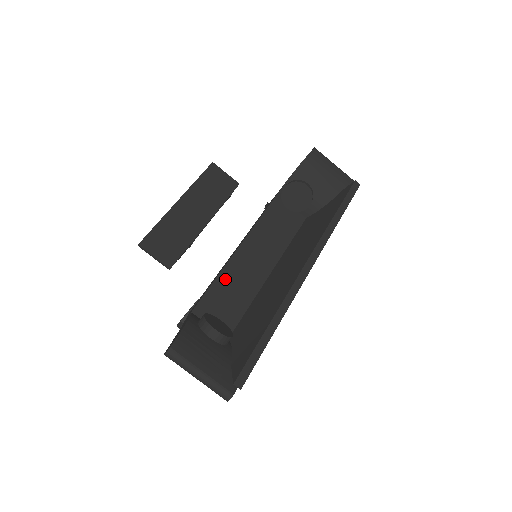
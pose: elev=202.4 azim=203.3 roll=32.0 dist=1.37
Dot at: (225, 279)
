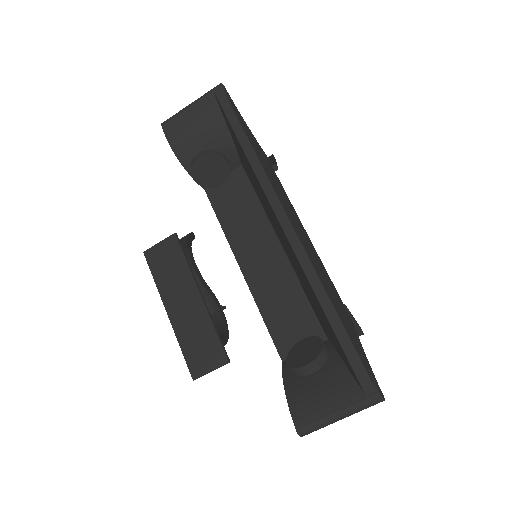
Dot at: (266, 304)
